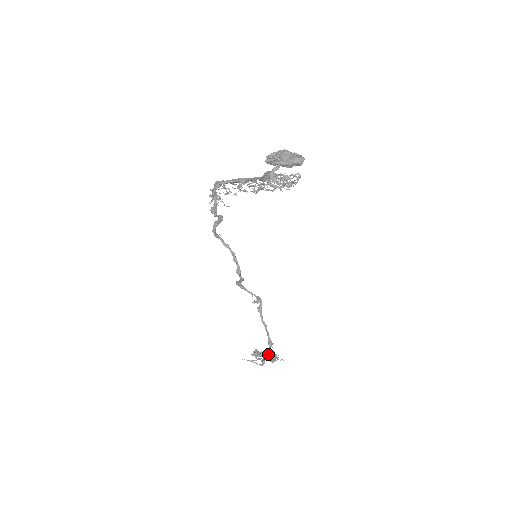
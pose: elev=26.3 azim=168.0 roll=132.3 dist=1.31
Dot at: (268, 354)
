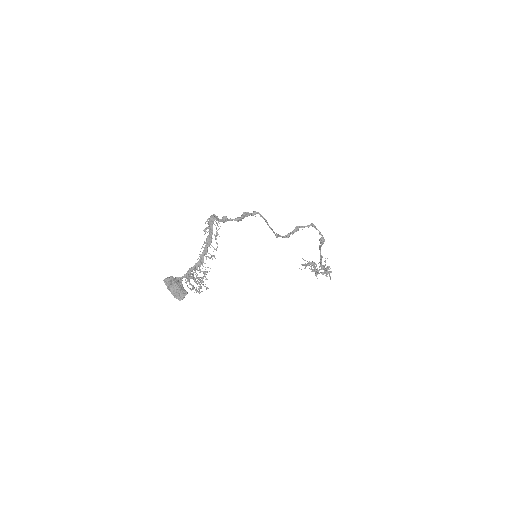
Dot at: (316, 271)
